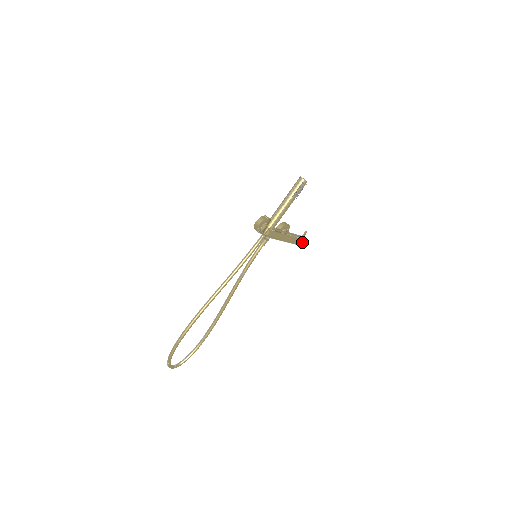
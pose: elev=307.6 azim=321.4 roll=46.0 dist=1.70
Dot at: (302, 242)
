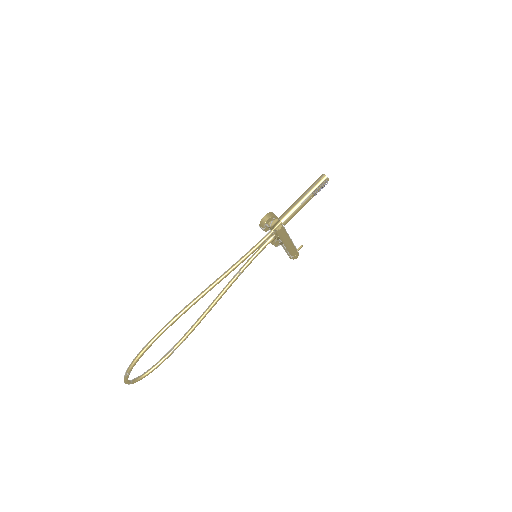
Dot at: (297, 255)
